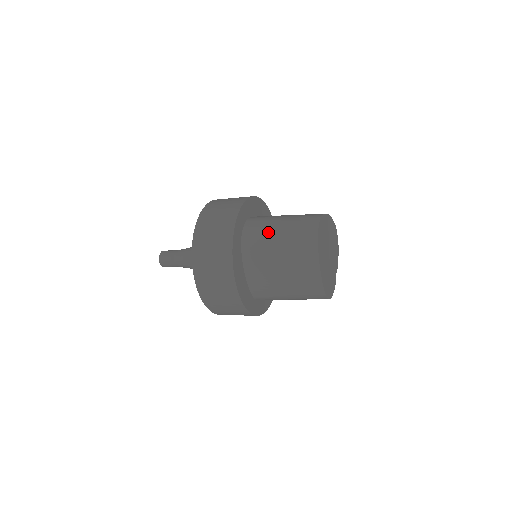
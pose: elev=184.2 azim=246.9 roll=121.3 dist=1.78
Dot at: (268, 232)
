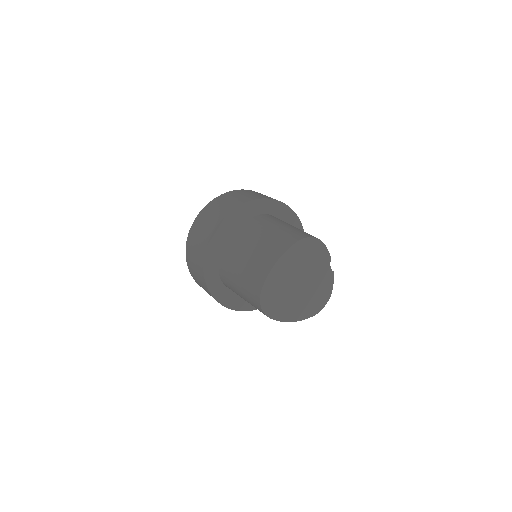
Dot at: (235, 291)
